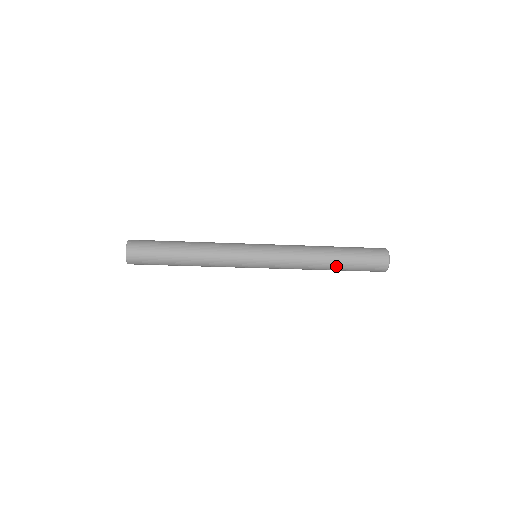
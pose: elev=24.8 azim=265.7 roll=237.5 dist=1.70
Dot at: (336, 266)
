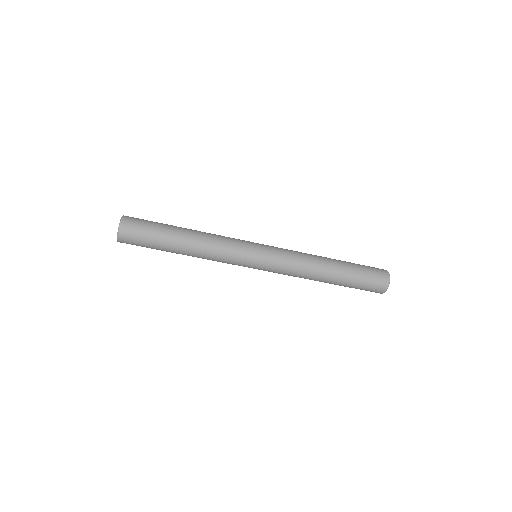
Dot at: (334, 283)
